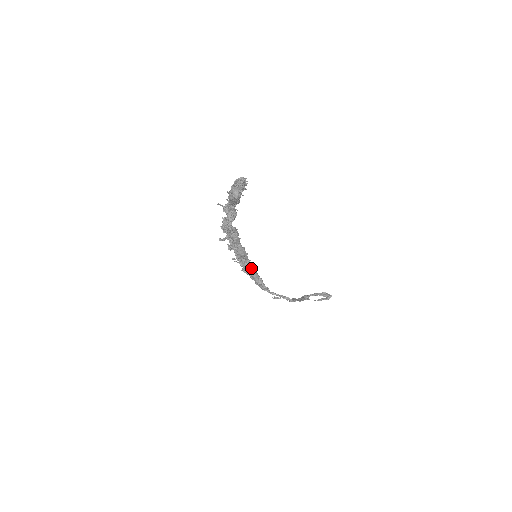
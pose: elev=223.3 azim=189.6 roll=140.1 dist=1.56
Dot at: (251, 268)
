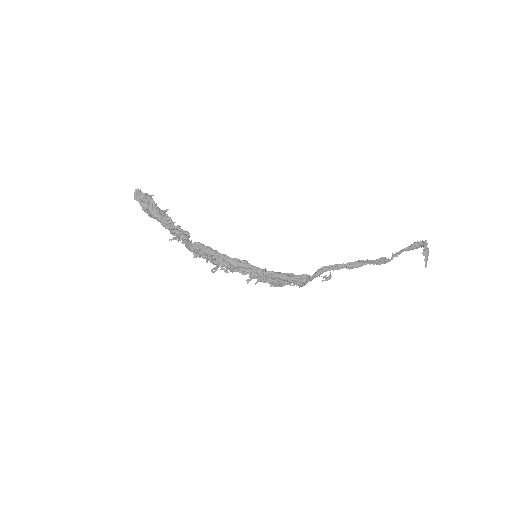
Dot at: (268, 272)
